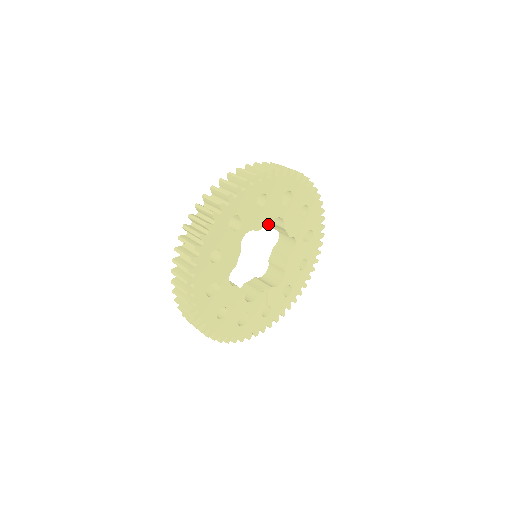
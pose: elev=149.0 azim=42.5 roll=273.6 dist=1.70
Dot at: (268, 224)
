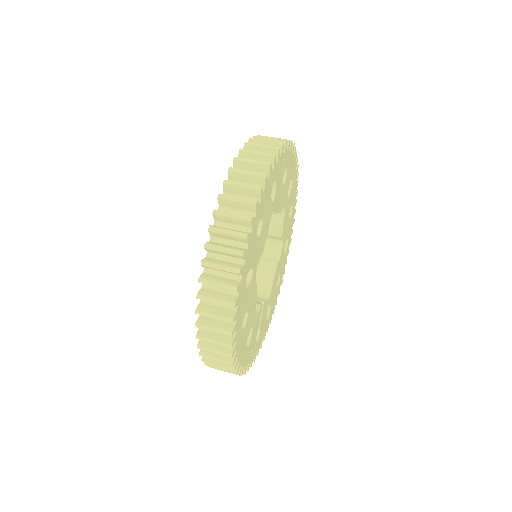
Dot at: (280, 211)
